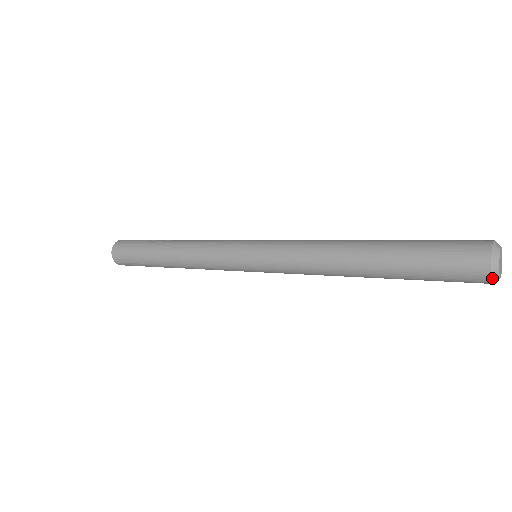
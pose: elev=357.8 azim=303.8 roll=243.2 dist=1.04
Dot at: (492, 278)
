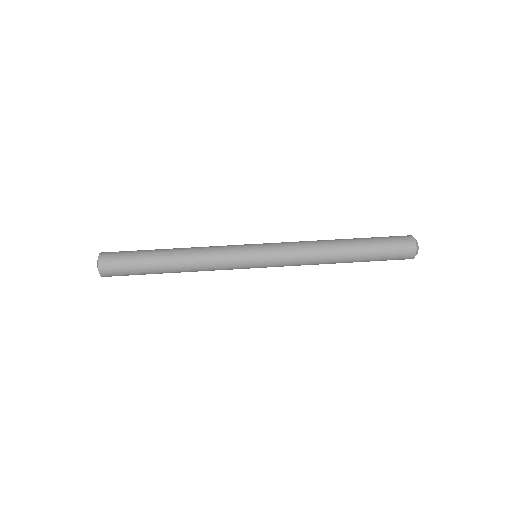
Dot at: occluded
